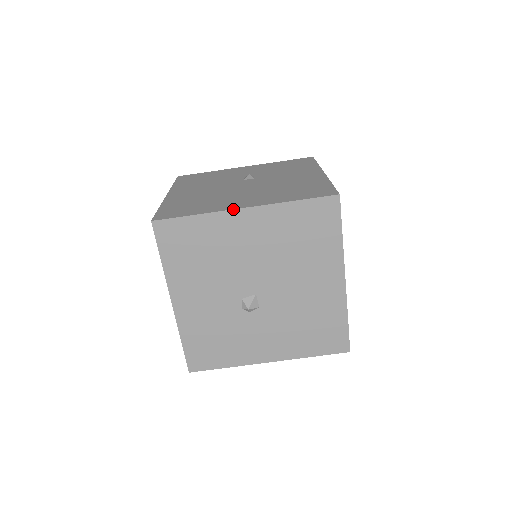
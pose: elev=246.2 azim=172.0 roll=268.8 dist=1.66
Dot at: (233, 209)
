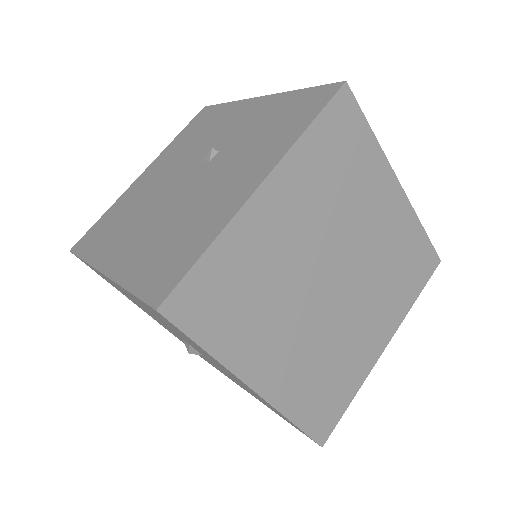
Dot at: (97, 270)
